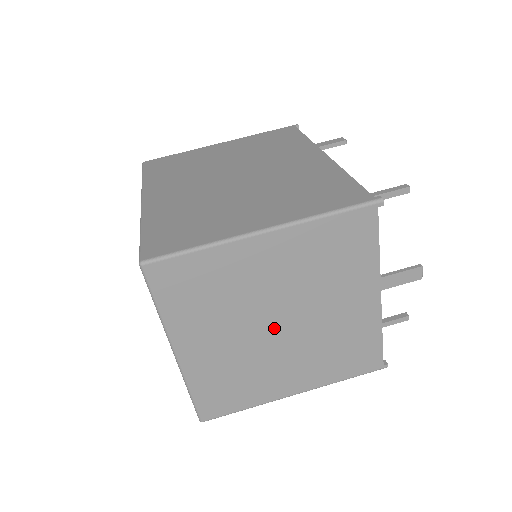
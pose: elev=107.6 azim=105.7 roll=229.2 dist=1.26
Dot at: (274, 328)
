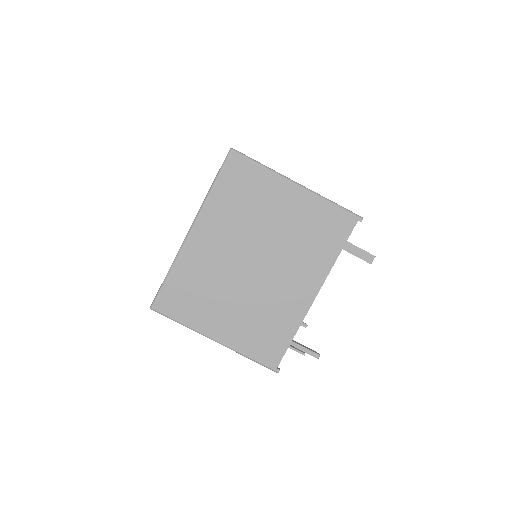
Dot at: occluded
